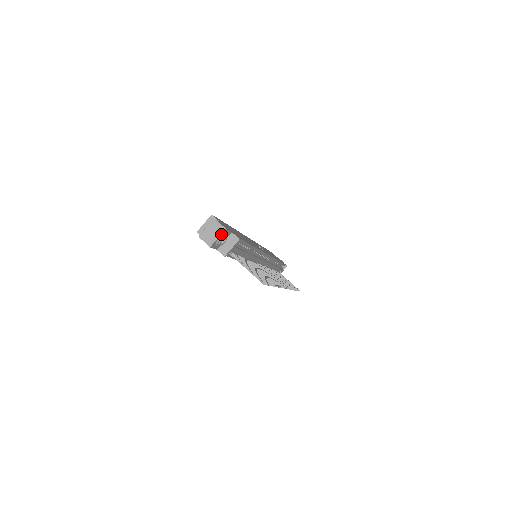
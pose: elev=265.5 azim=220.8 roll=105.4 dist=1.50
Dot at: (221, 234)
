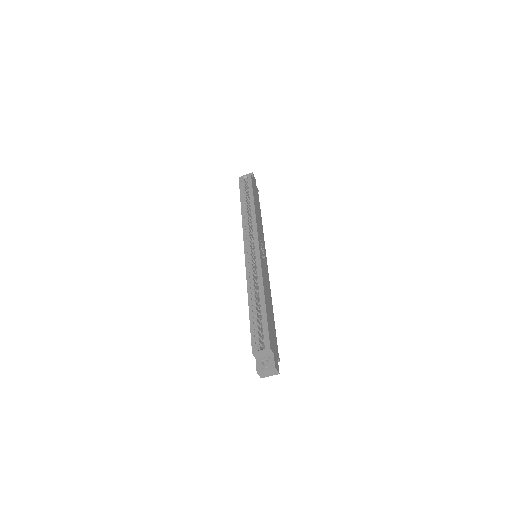
Dot at: (274, 374)
